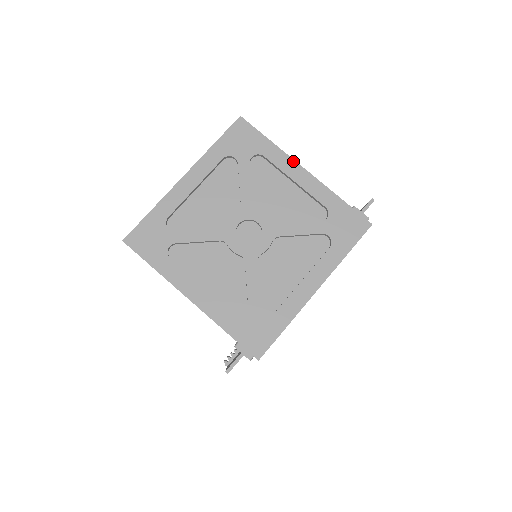
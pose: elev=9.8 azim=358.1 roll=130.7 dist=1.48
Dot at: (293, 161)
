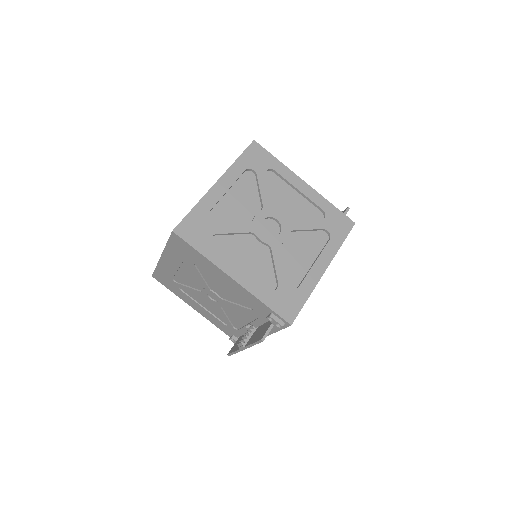
Dot at: (296, 176)
